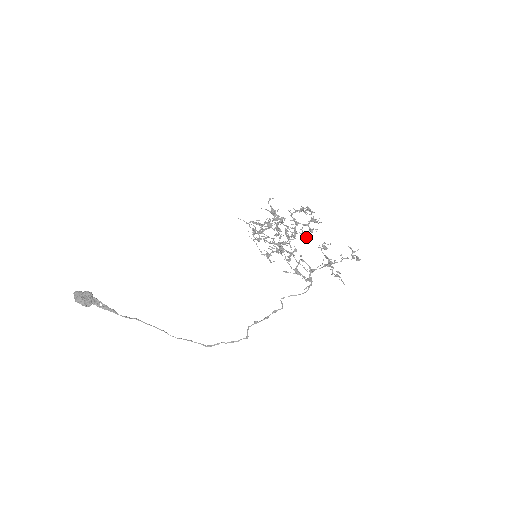
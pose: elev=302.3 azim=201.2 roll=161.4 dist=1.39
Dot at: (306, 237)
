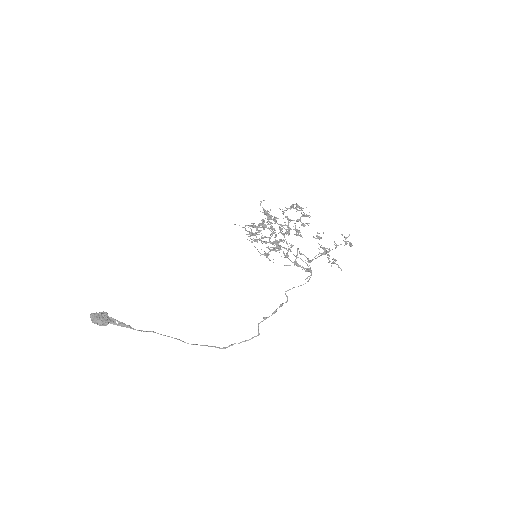
Dot at: (300, 232)
